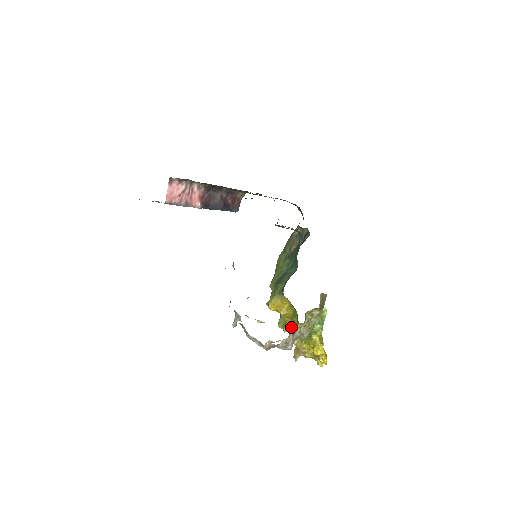
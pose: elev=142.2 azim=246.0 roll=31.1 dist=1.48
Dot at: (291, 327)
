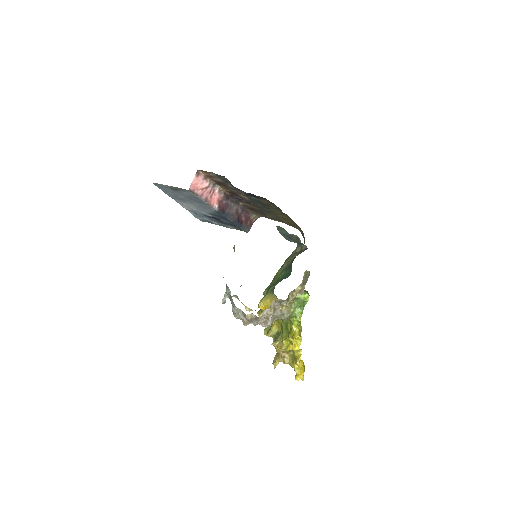
Dot at: (274, 300)
